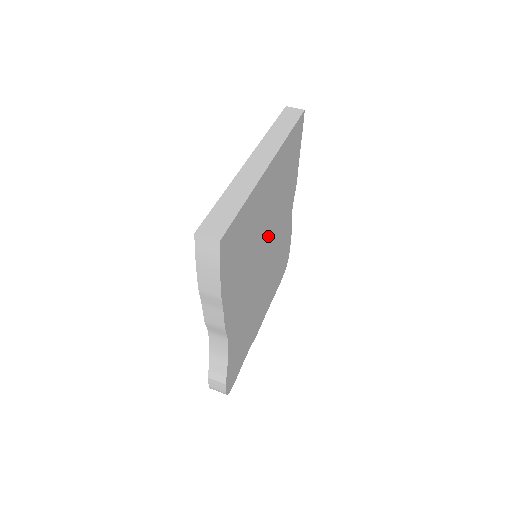
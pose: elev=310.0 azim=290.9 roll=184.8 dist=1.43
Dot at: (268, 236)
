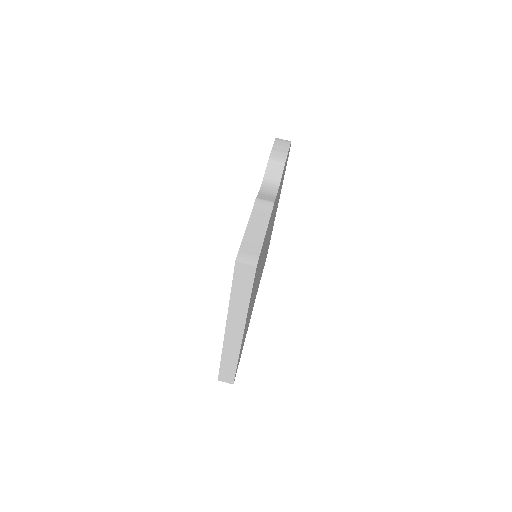
Dot at: occluded
